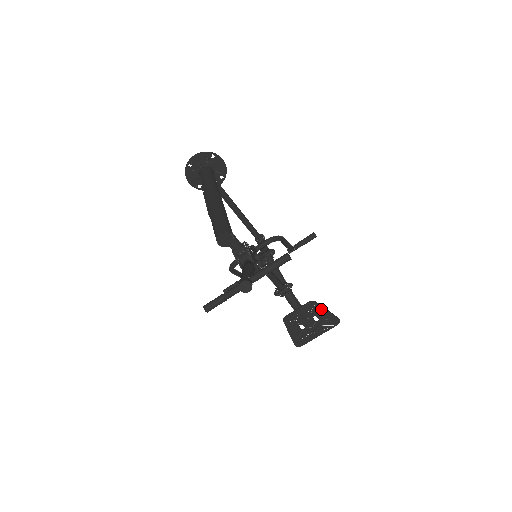
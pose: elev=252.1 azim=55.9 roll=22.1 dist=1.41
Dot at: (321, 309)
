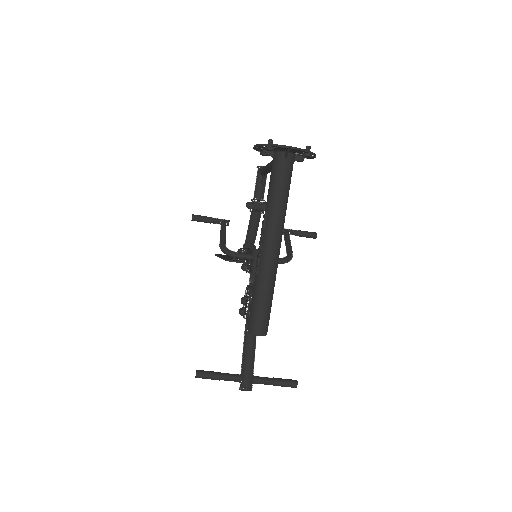
Dot at: occluded
